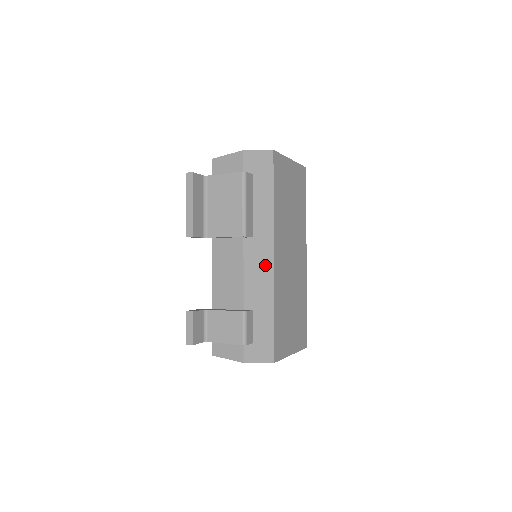
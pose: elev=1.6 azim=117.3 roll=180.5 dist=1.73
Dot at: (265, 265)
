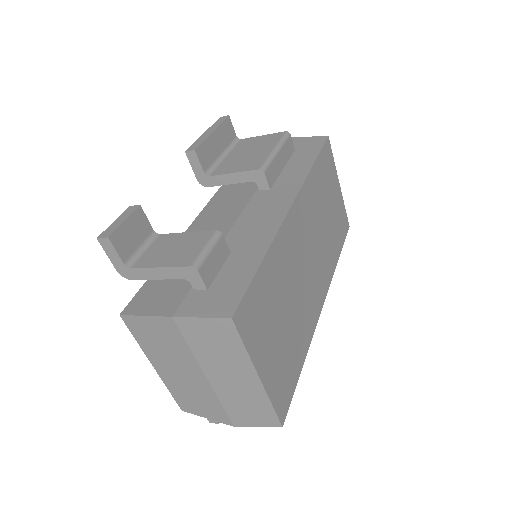
Dot at: (275, 211)
